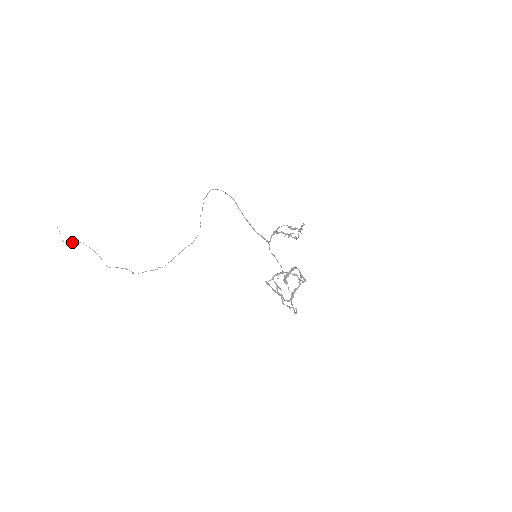
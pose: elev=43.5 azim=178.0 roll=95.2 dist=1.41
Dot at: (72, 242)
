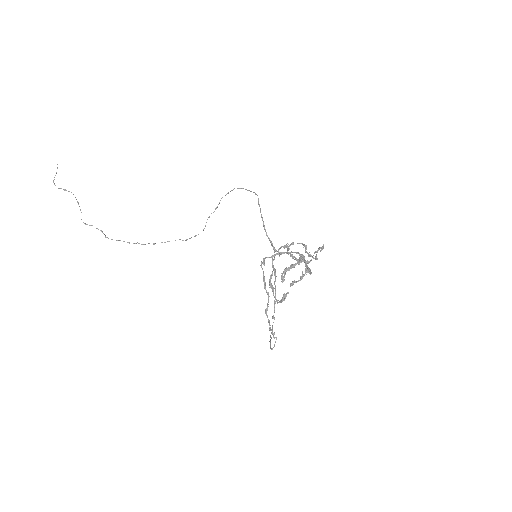
Dot at: occluded
